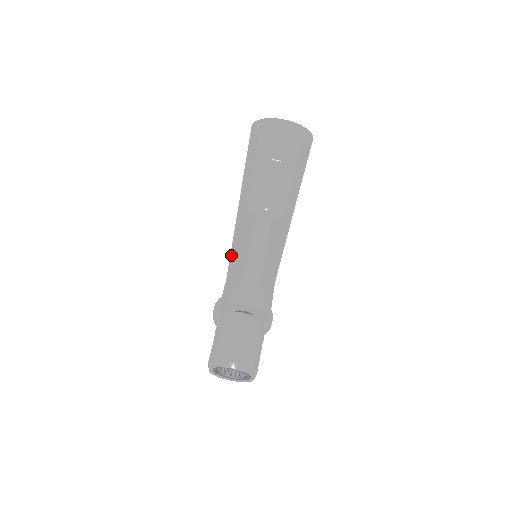
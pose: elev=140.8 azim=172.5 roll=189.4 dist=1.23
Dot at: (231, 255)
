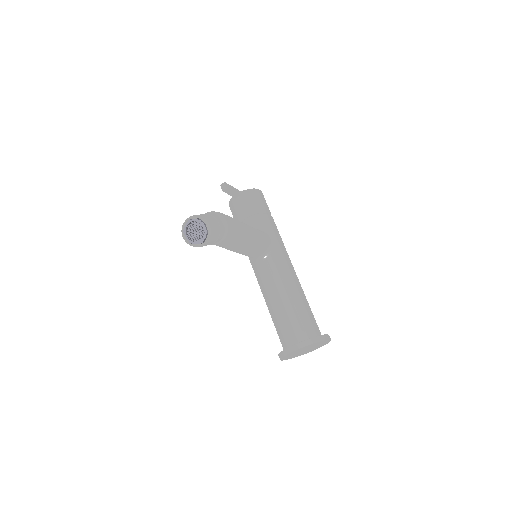
Dot at: occluded
